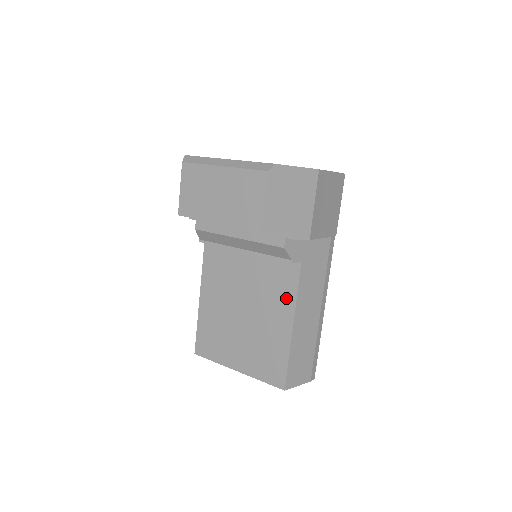
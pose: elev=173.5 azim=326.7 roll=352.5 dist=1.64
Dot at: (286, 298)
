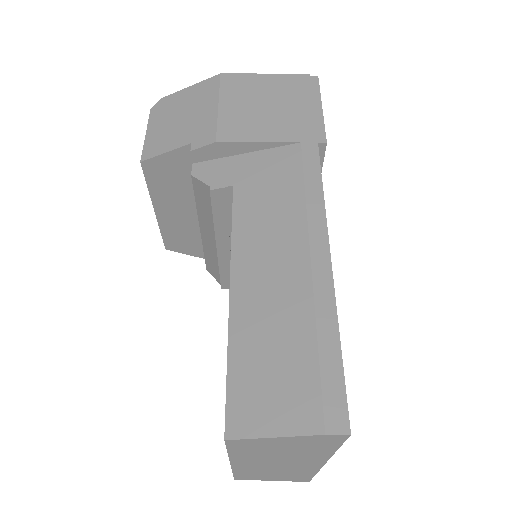
Dot at: occluded
